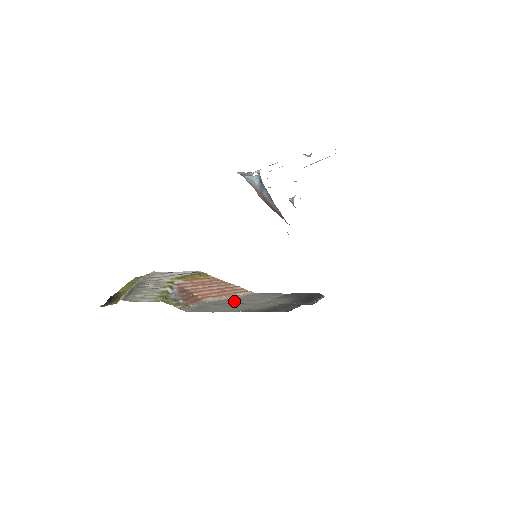
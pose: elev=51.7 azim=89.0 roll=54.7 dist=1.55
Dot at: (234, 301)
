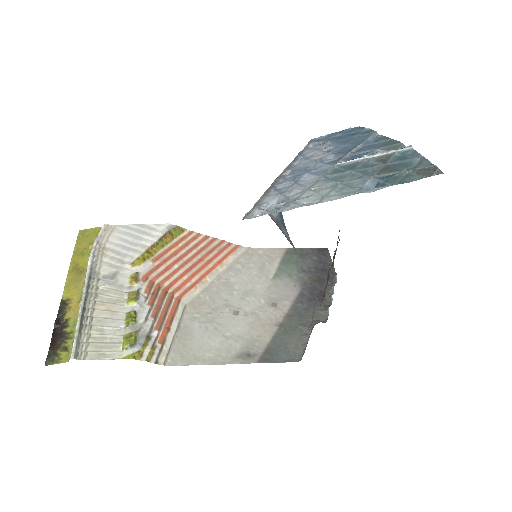
Dot at: (222, 296)
